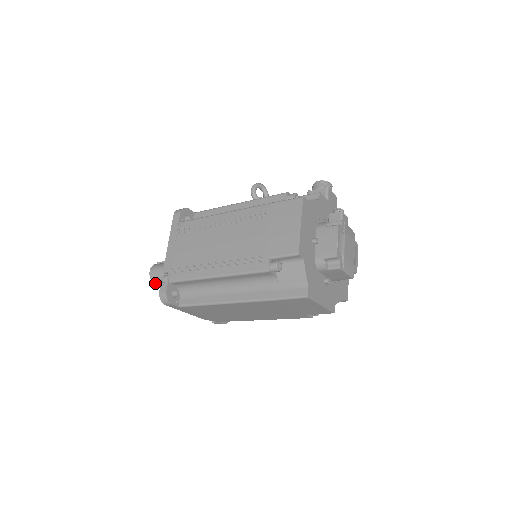
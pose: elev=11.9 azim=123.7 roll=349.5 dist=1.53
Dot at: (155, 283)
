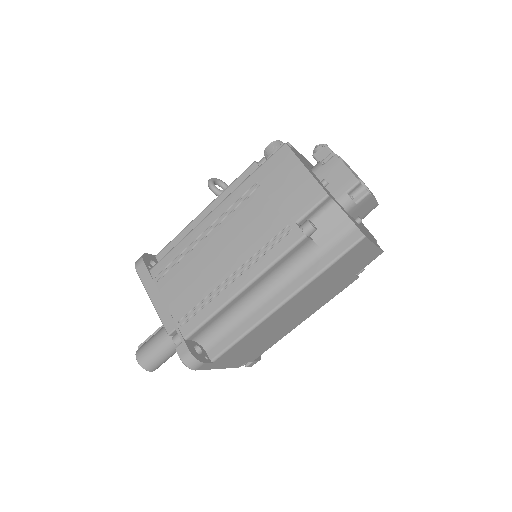
Dot at: (151, 370)
